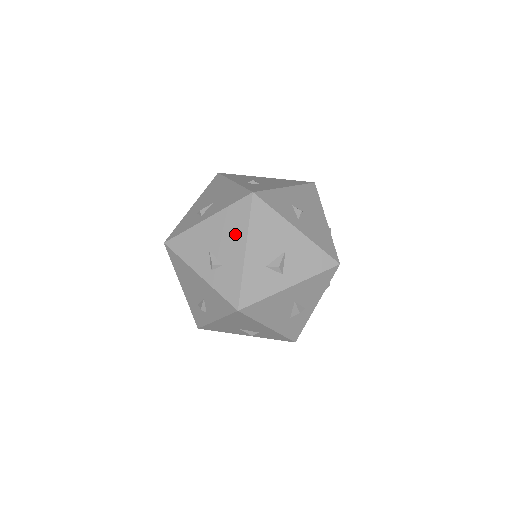
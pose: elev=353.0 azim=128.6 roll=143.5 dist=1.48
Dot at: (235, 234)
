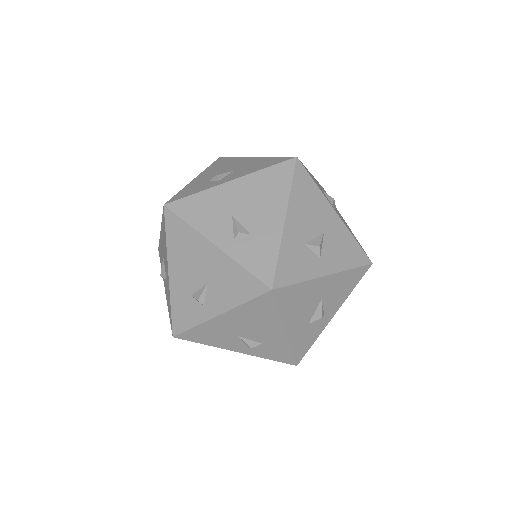
Dot at: (265, 323)
